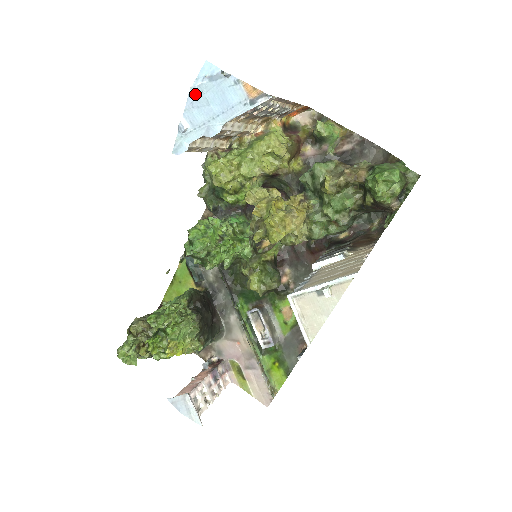
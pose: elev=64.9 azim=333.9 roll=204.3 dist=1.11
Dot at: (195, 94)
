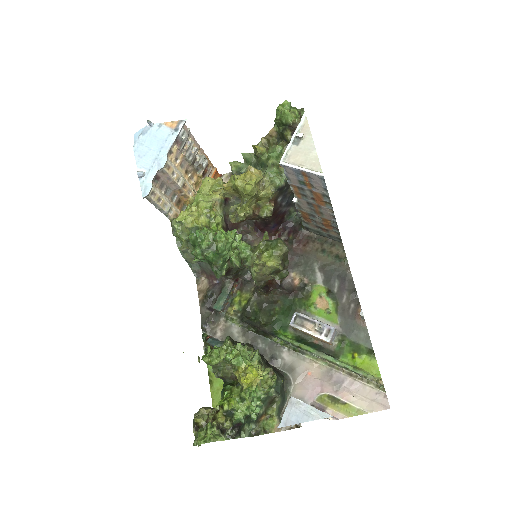
Dot at: (138, 149)
